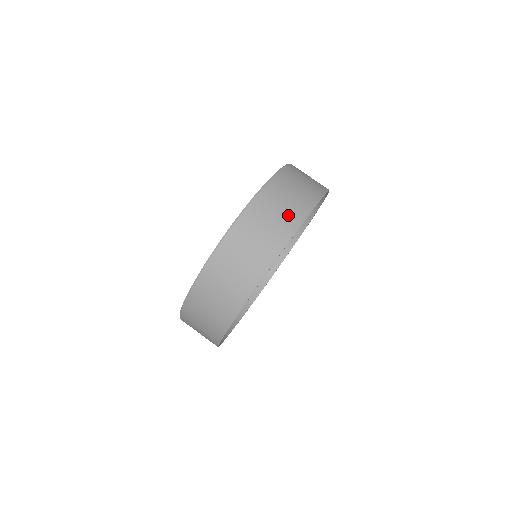
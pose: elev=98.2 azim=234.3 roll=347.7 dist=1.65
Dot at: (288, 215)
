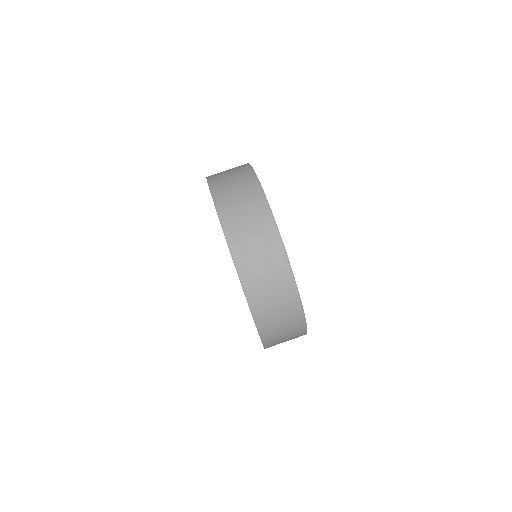
Dot at: (258, 221)
